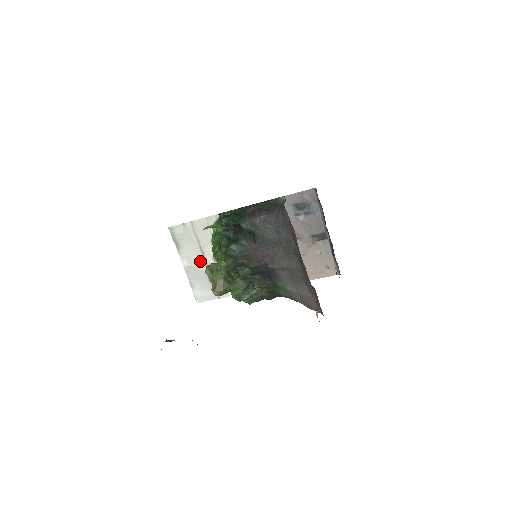
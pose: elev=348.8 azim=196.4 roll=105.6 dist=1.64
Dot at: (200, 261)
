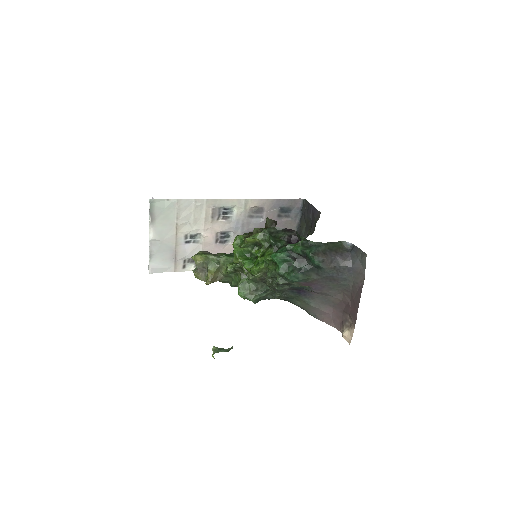
Dot at: (170, 237)
